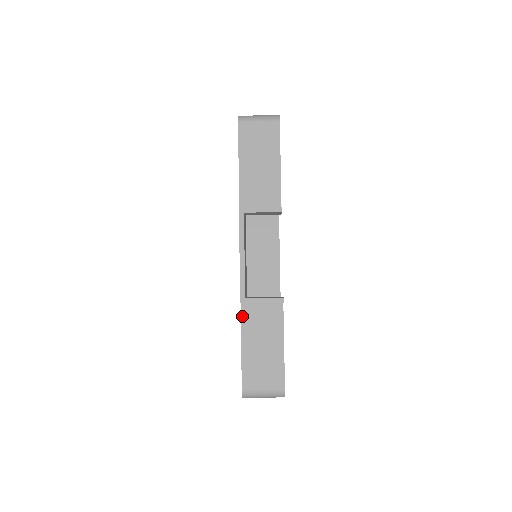
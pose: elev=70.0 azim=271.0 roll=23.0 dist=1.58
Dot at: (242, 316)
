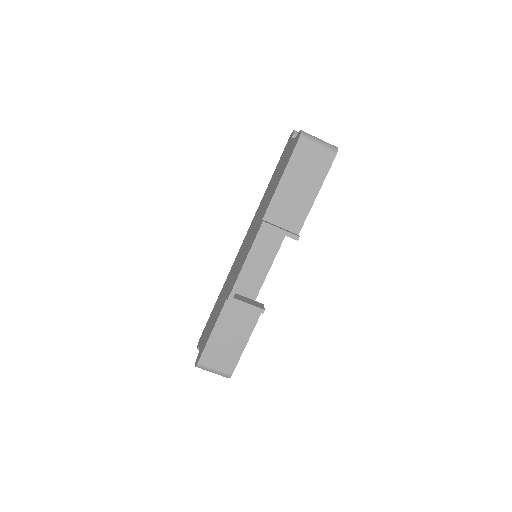
Dot at: (224, 308)
